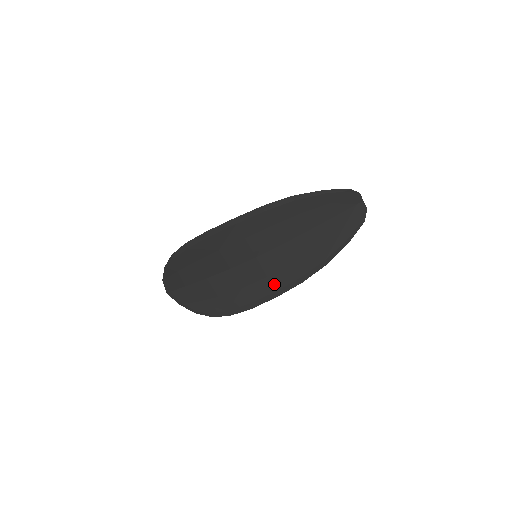
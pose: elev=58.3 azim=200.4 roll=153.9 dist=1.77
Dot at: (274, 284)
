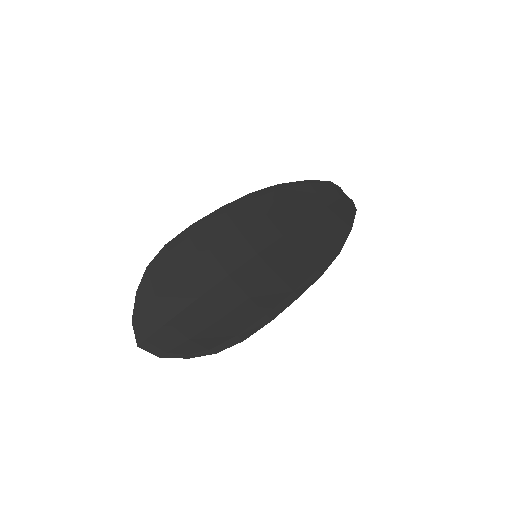
Dot at: (289, 282)
